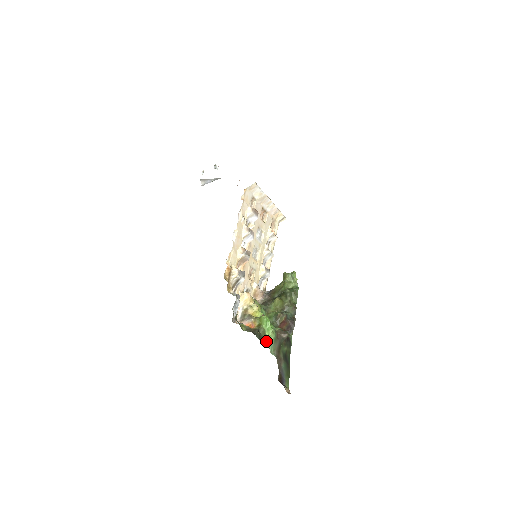
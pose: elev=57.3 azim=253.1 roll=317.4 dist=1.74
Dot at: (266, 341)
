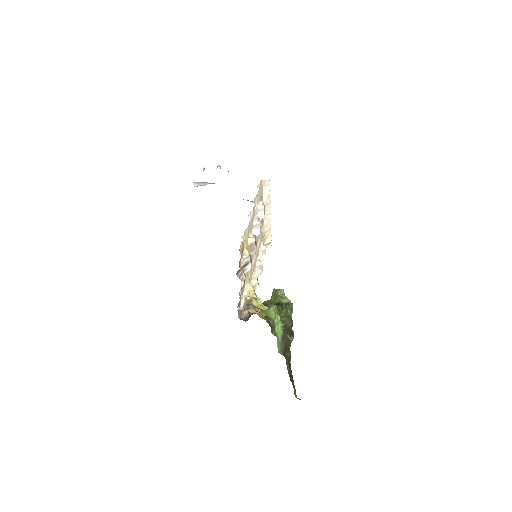
Dot at: (276, 334)
